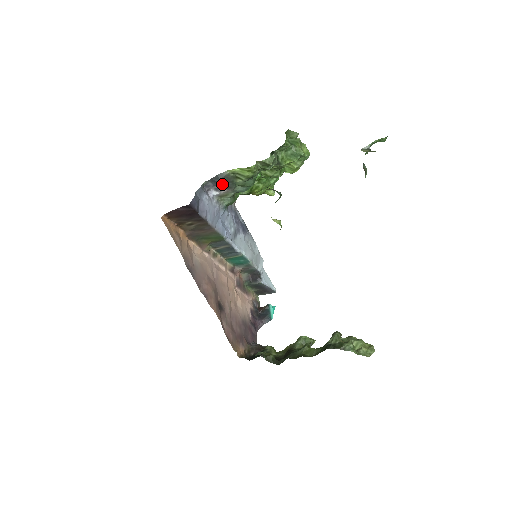
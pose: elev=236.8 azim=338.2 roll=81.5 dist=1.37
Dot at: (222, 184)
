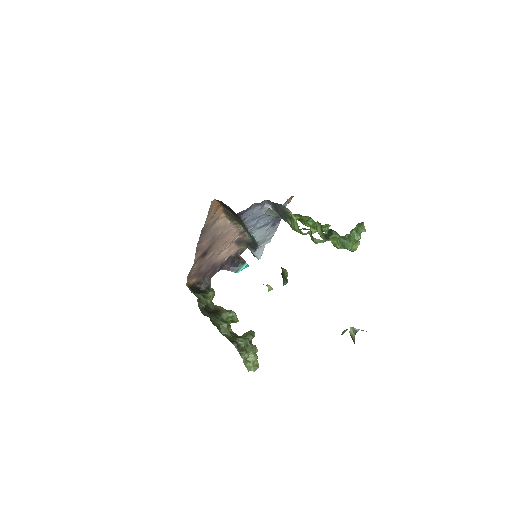
Dot at: (278, 211)
